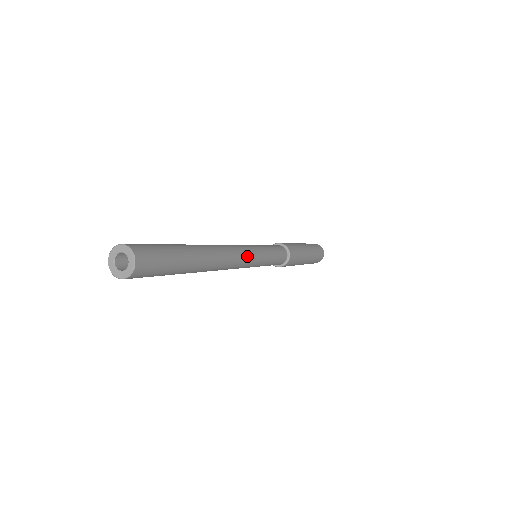
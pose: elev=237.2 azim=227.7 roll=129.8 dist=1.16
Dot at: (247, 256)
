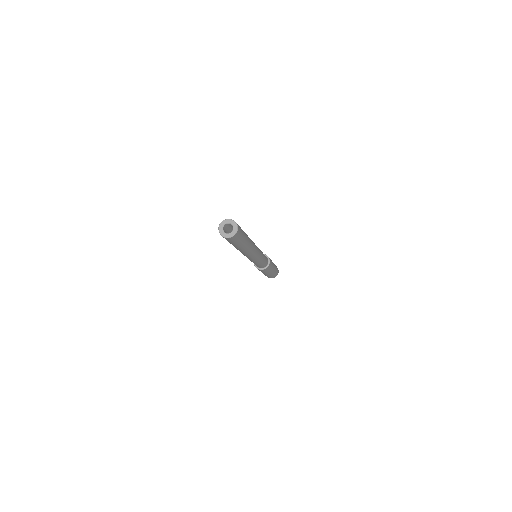
Dot at: (258, 249)
